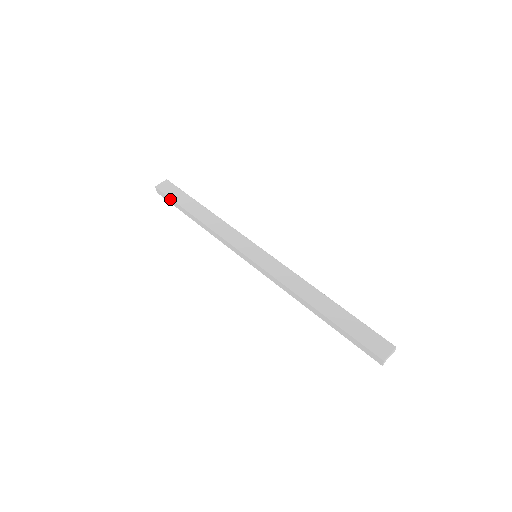
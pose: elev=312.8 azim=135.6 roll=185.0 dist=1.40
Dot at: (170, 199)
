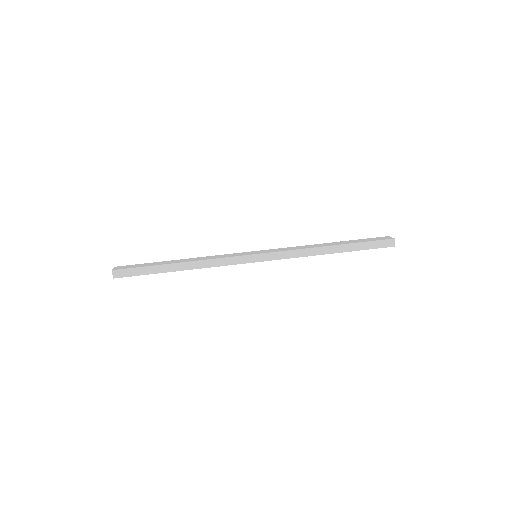
Dot at: (138, 269)
